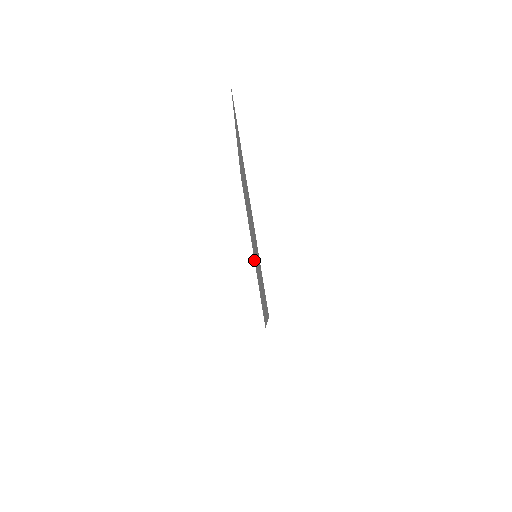
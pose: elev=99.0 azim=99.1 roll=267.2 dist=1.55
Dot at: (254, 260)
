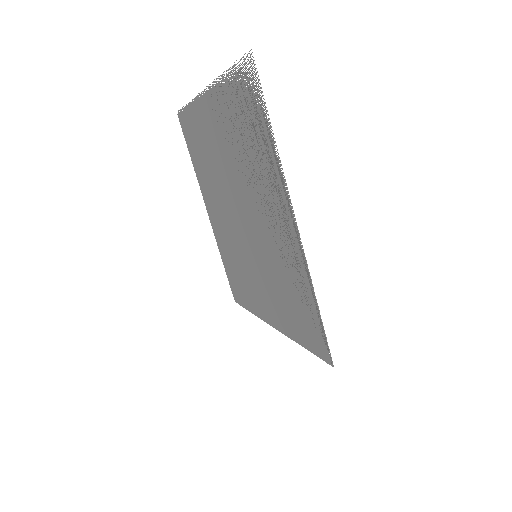
Dot at: occluded
